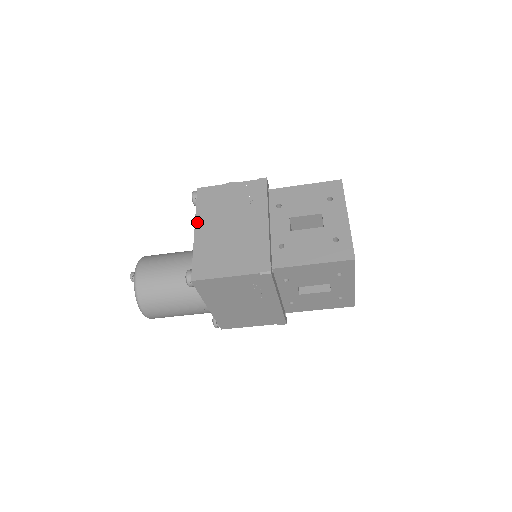
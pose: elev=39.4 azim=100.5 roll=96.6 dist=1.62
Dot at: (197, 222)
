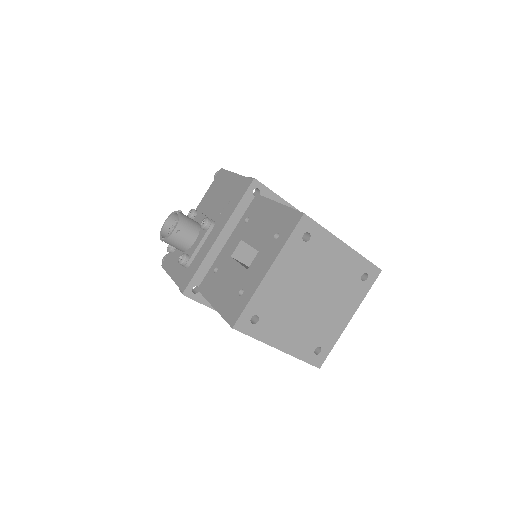
Dot at: occluded
